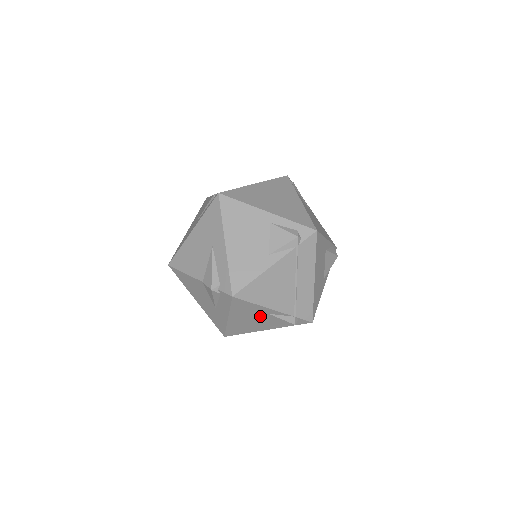
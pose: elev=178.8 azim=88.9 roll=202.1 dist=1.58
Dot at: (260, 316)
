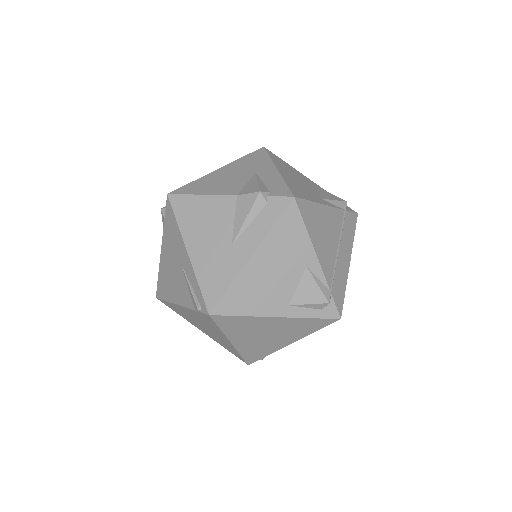
Dot at: (293, 269)
